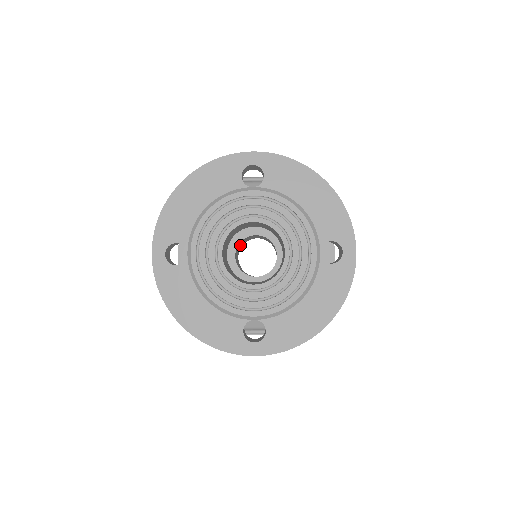
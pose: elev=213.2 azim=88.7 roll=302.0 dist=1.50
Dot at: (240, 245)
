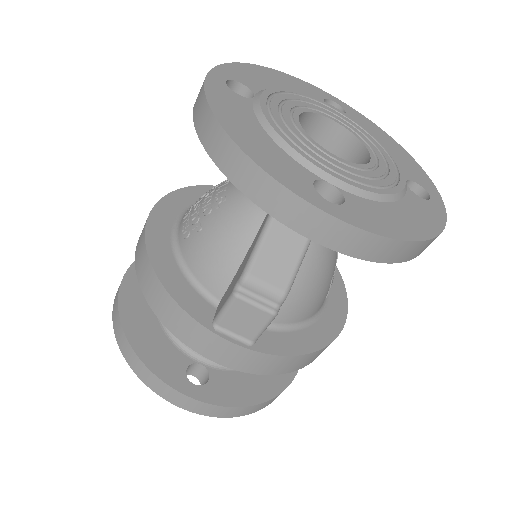
Dot at: occluded
